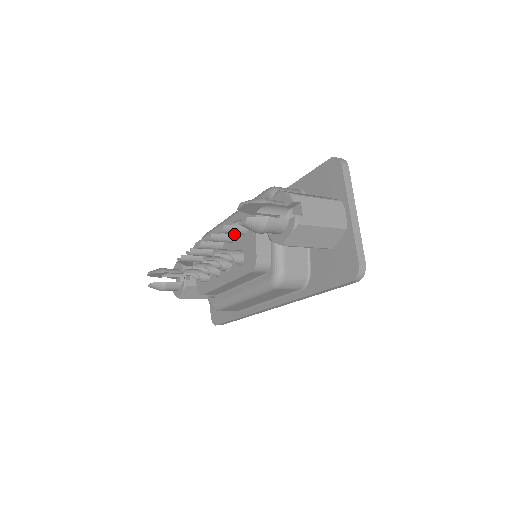
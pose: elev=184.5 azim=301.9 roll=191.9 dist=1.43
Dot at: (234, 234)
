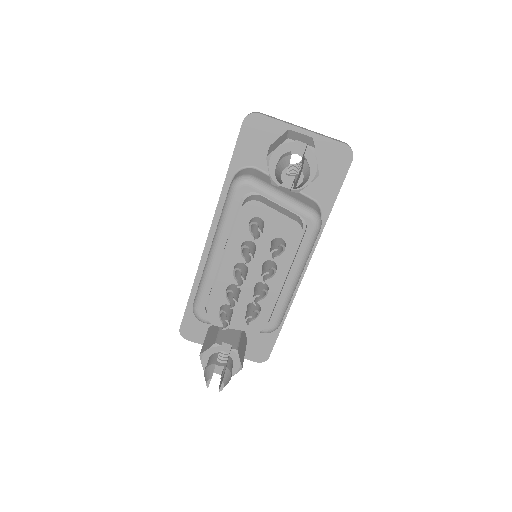
Dot at: (251, 242)
